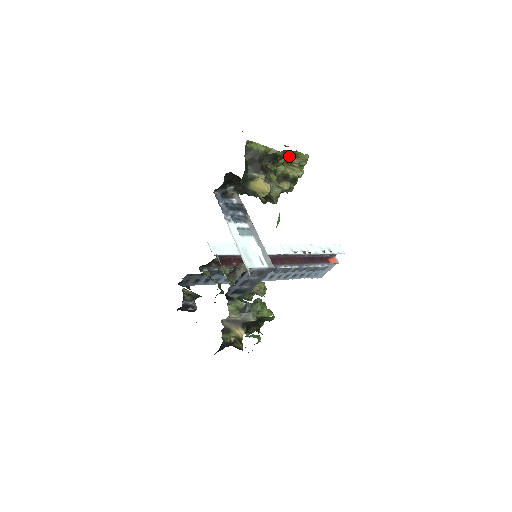
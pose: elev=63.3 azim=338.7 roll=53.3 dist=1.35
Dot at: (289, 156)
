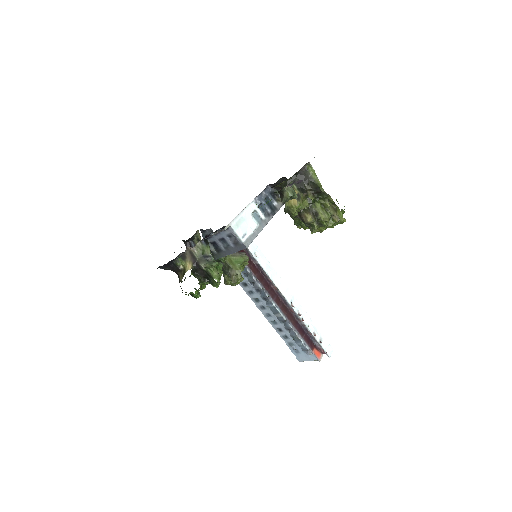
Dot at: (331, 205)
